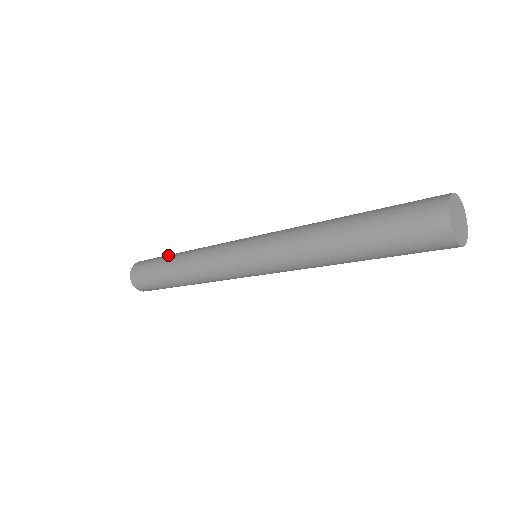
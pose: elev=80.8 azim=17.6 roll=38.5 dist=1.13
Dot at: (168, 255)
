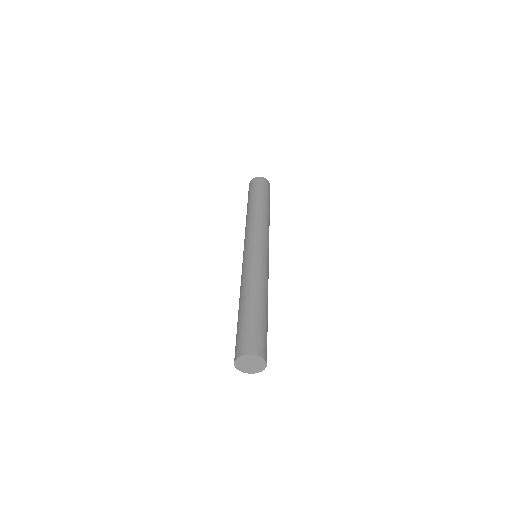
Dot at: (248, 201)
